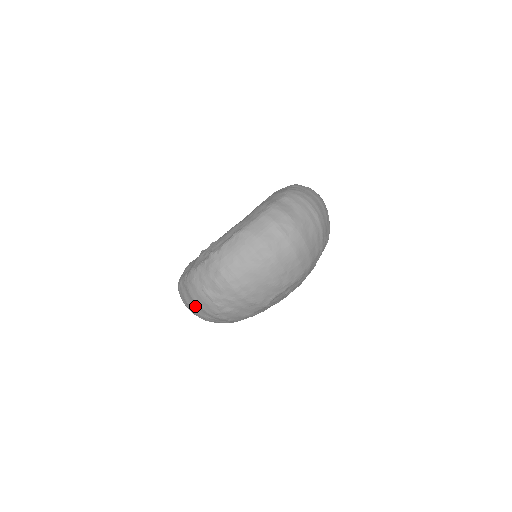
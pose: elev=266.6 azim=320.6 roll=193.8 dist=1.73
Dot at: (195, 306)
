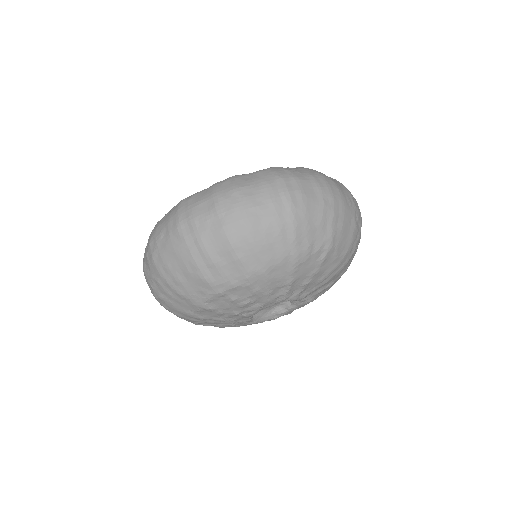
Dot at: occluded
